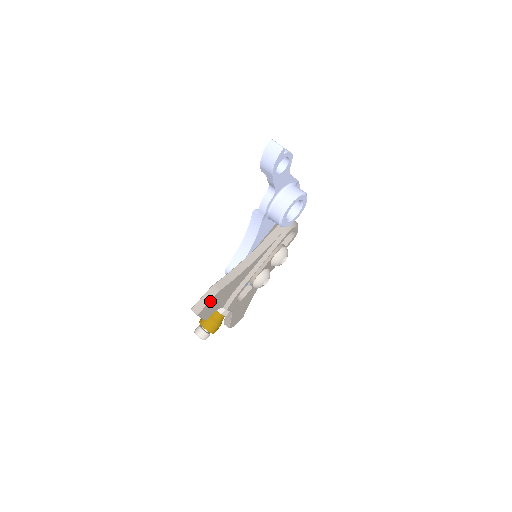
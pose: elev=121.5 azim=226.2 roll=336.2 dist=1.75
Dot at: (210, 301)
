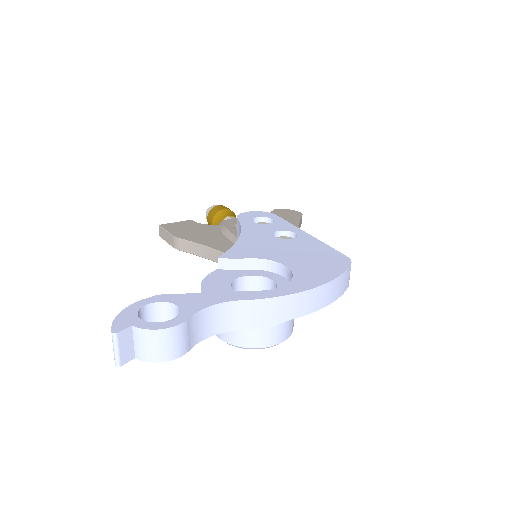
Dot at: occluded
